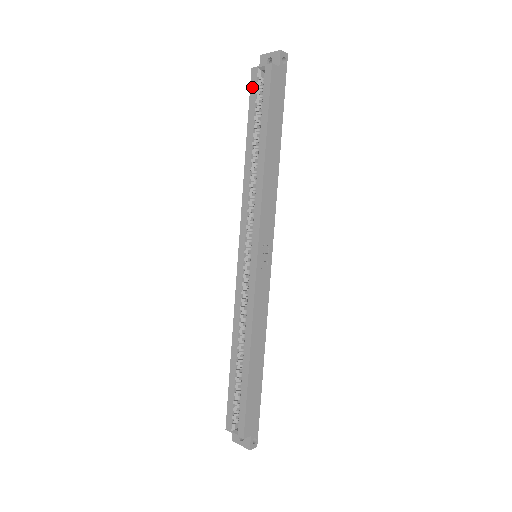
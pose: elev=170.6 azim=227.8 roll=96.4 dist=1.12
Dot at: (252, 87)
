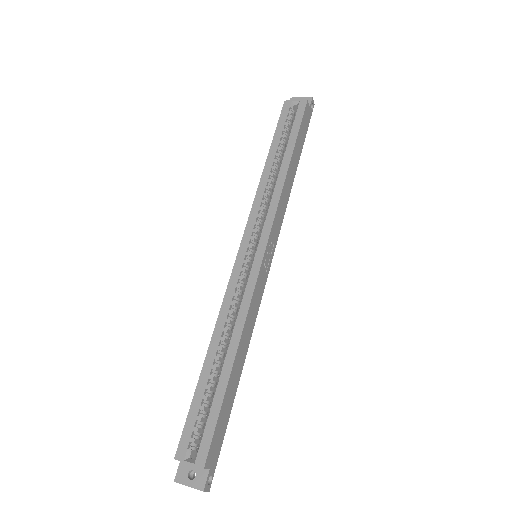
Dot at: (283, 113)
